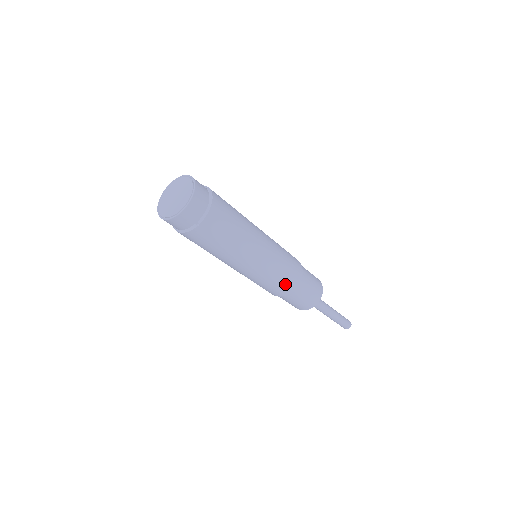
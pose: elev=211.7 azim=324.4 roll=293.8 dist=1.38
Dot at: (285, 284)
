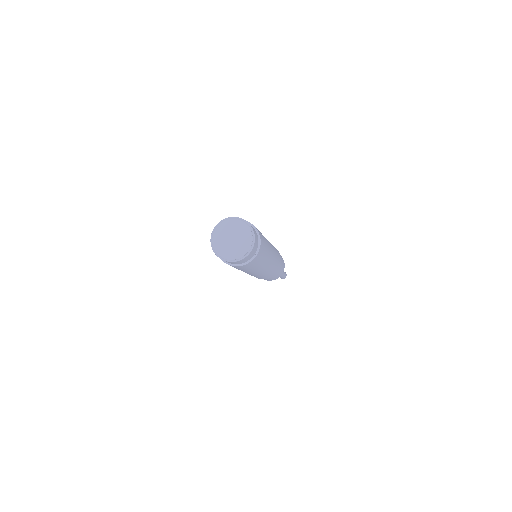
Dot at: (277, 269)
